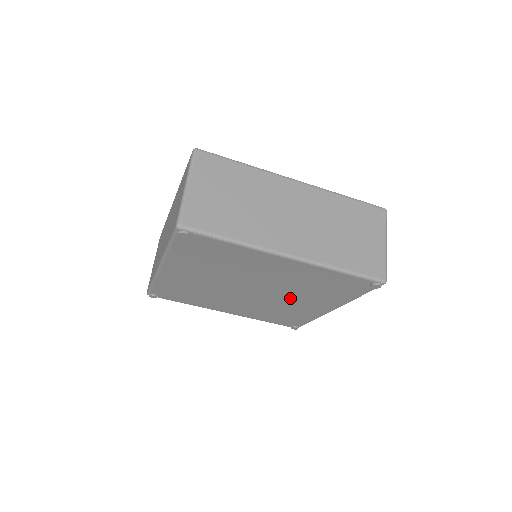
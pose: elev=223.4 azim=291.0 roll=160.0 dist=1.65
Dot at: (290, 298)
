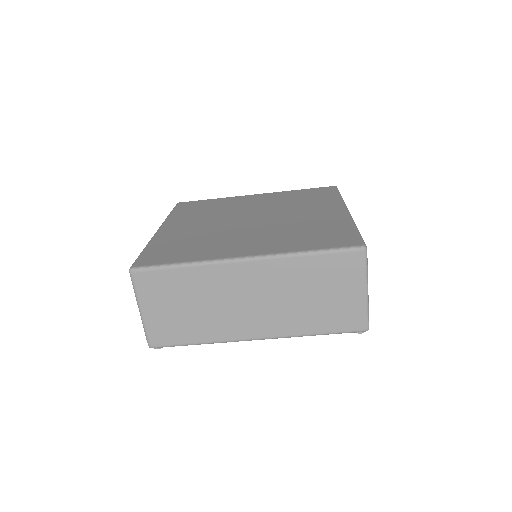
Dot at: occluded
